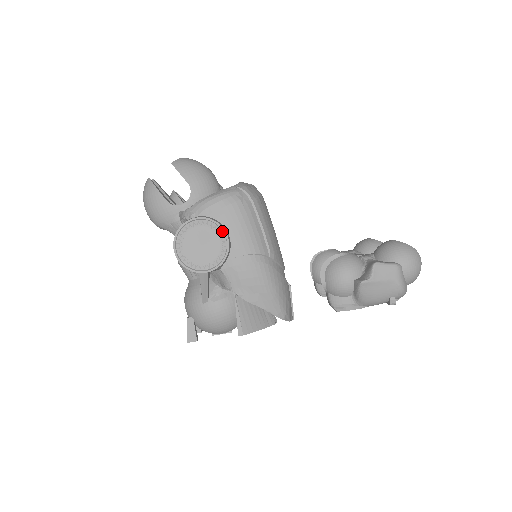
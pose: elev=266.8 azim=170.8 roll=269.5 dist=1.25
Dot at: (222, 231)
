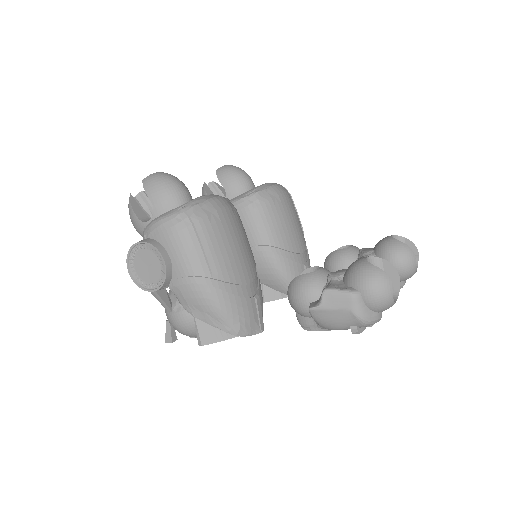
Dot at: (160, 255)
